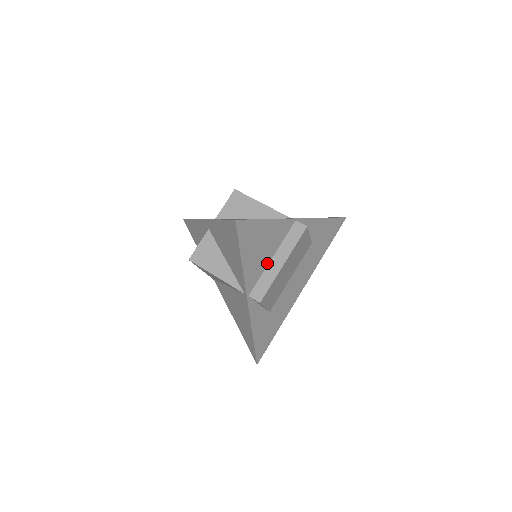
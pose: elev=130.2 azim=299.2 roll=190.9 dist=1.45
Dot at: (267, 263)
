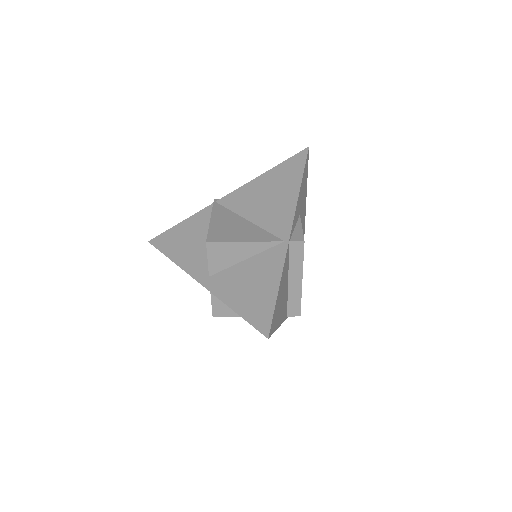
Dot at: (287, 289)
